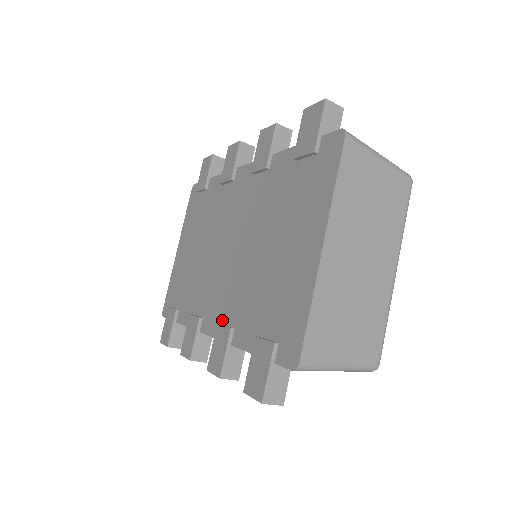
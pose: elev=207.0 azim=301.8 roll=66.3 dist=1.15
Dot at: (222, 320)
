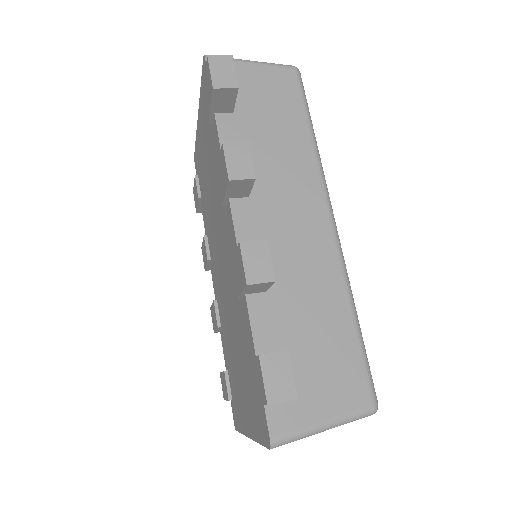
Dot at: (217, 301)
